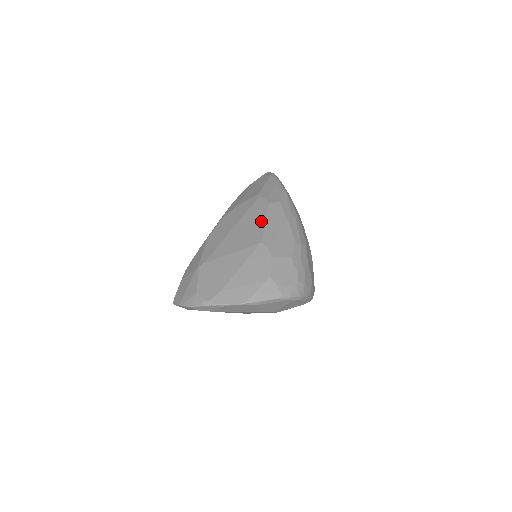
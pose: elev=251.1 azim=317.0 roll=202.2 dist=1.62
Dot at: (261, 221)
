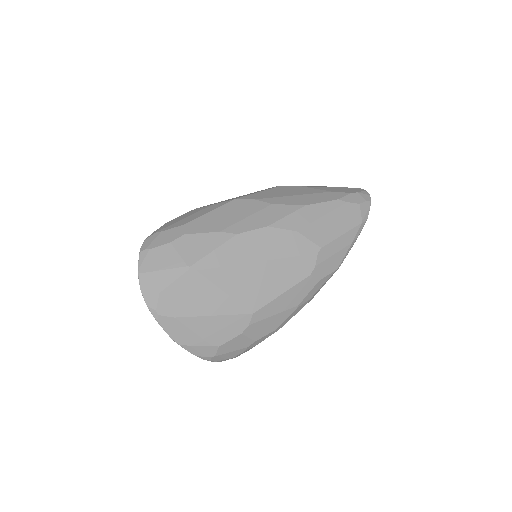
Dot at: (281, 288)
